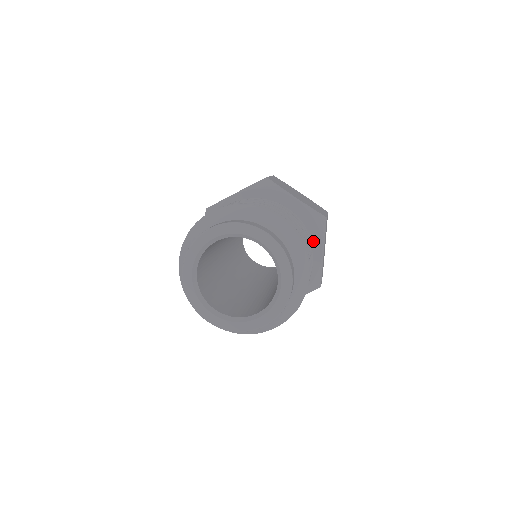
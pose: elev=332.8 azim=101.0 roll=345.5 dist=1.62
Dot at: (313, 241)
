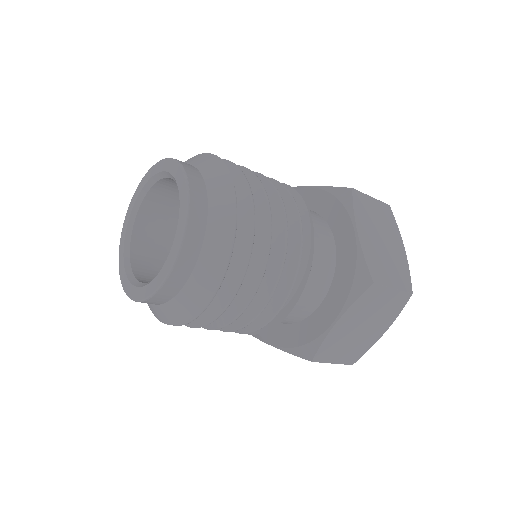
Dot at: (340, 222)
